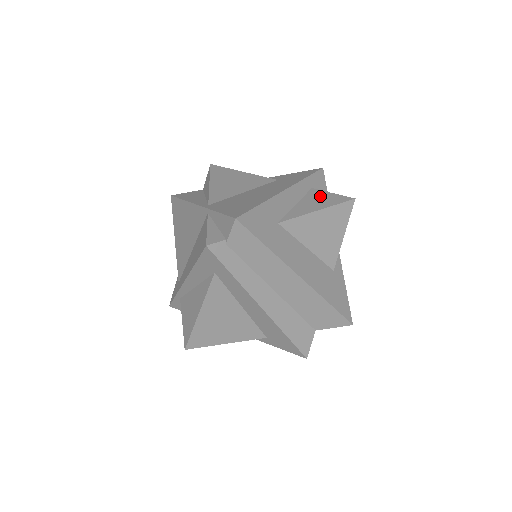
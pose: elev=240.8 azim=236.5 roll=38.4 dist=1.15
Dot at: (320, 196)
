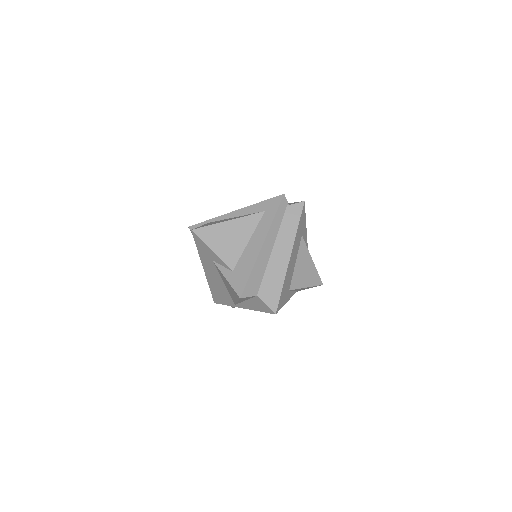
Dot at: occluded
